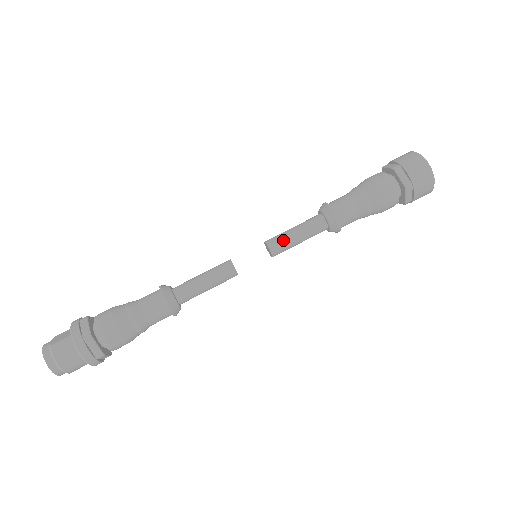
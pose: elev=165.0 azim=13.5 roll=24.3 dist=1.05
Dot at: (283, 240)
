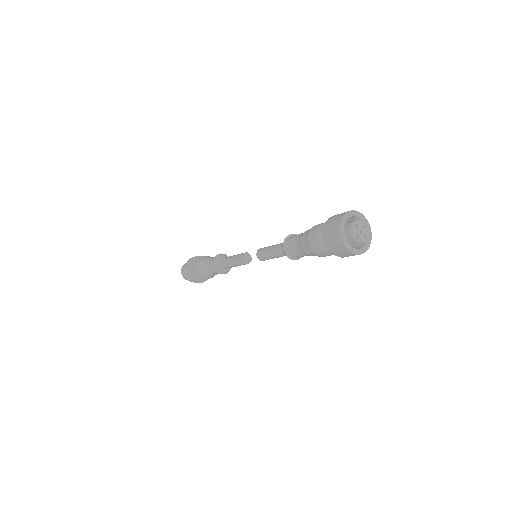
Dot at: (263, 255)
